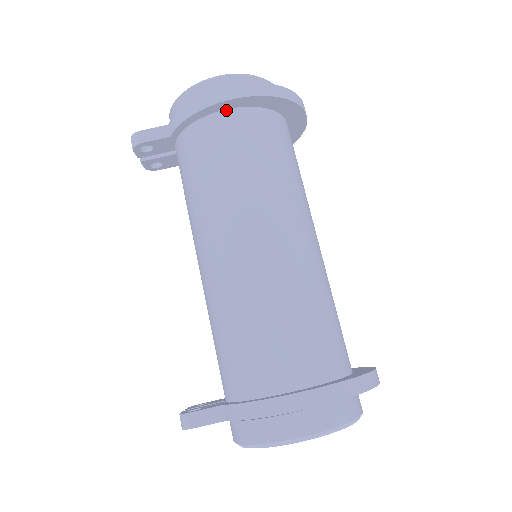
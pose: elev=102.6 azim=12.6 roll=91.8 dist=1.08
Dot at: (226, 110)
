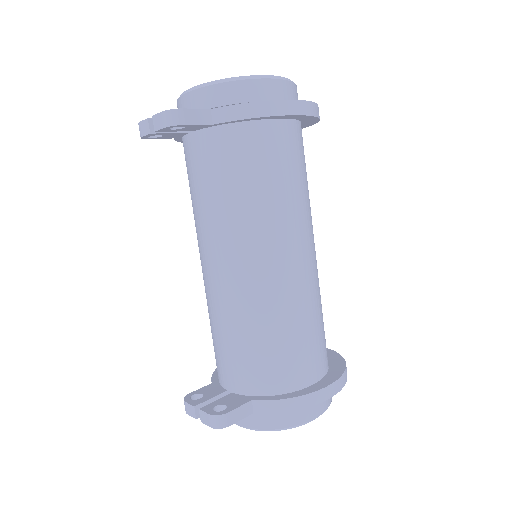
Dot at: (282, 119)
